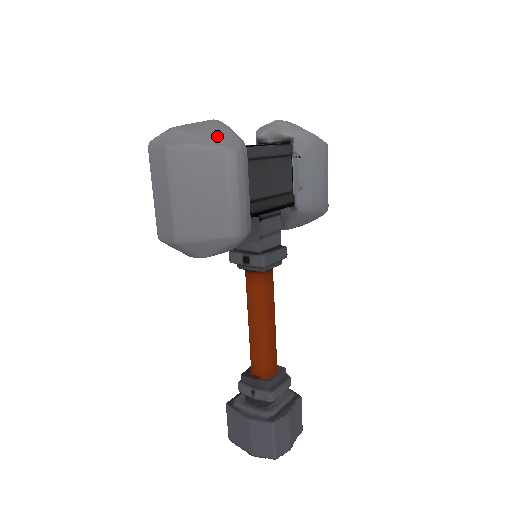
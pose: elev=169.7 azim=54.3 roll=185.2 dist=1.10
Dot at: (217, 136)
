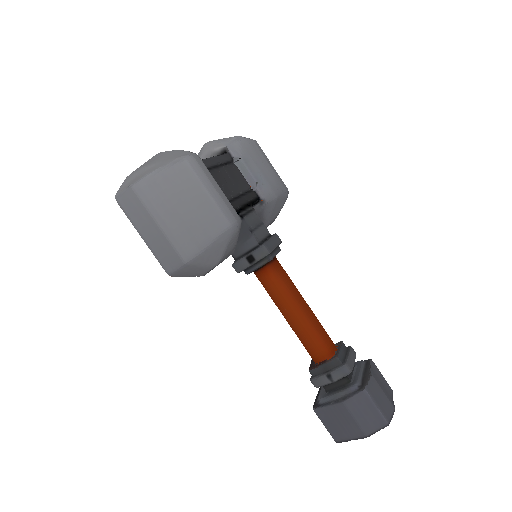
Dot at: (169, 156)
